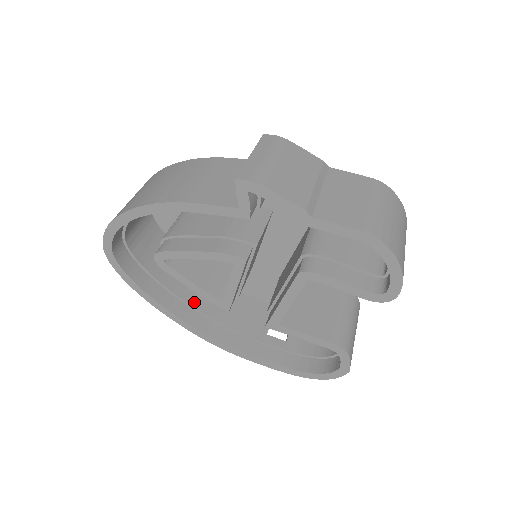
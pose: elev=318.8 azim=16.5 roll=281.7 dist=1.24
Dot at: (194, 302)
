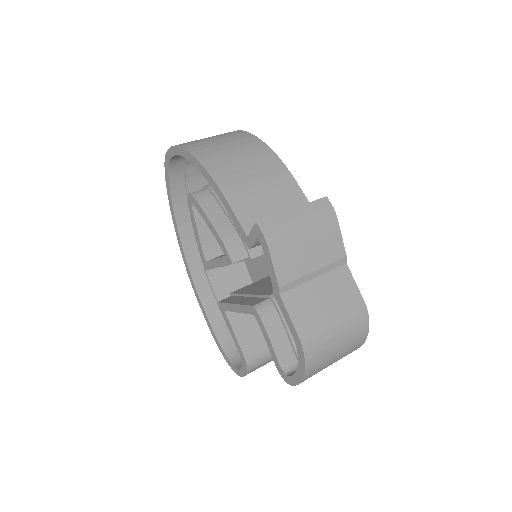
Dot at: occluded
